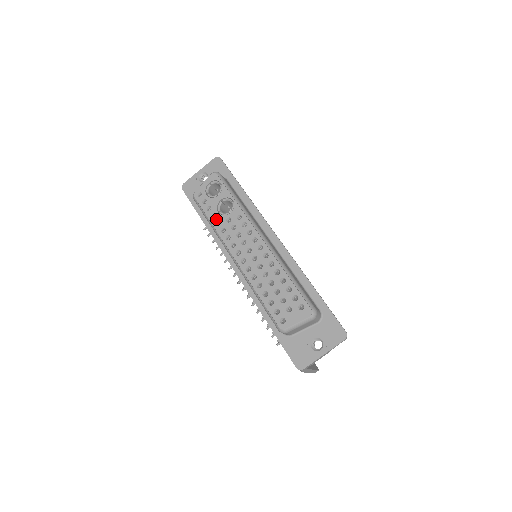
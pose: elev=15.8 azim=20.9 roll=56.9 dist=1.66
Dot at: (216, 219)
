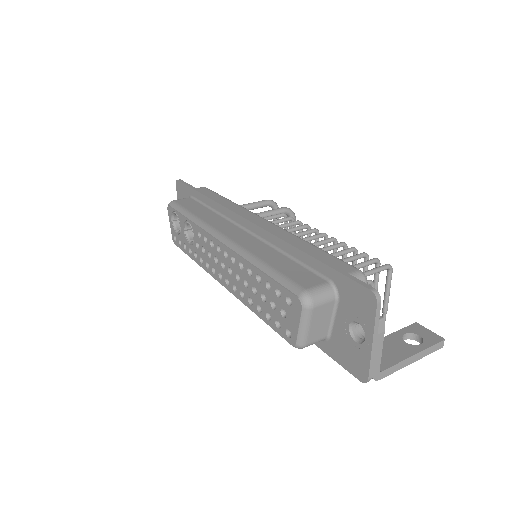
Dot at: (193, 253)
